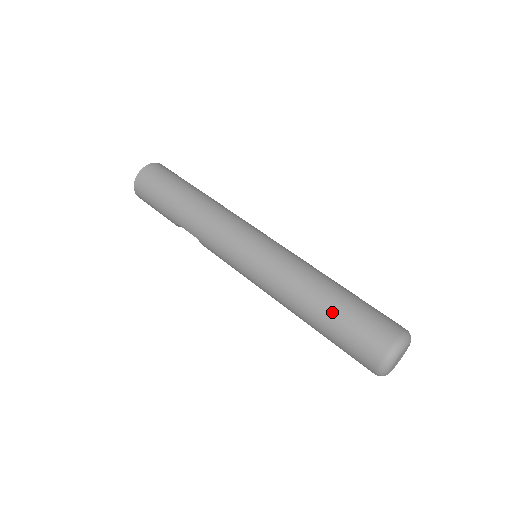
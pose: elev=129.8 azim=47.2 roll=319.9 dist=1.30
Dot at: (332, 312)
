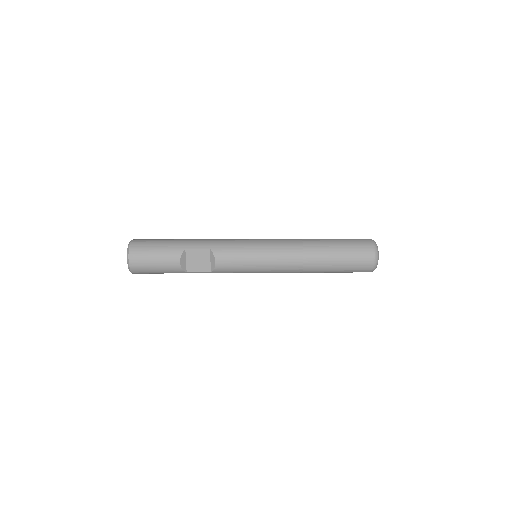
Dot at: (330, 239)
